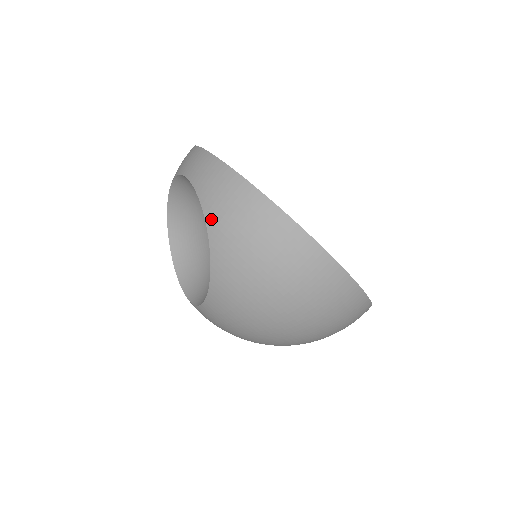
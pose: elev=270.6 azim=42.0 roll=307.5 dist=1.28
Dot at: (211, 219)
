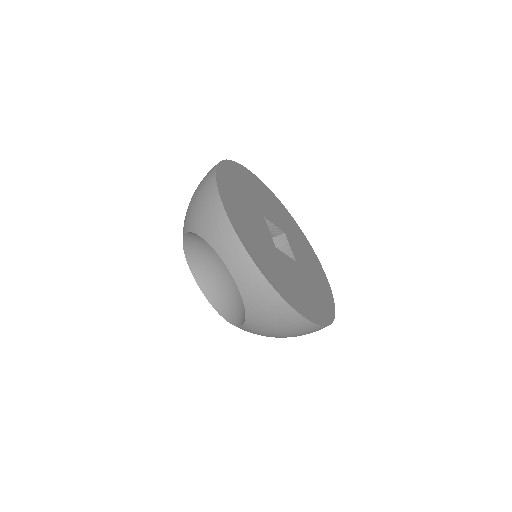
Dot at: (251, 313)
